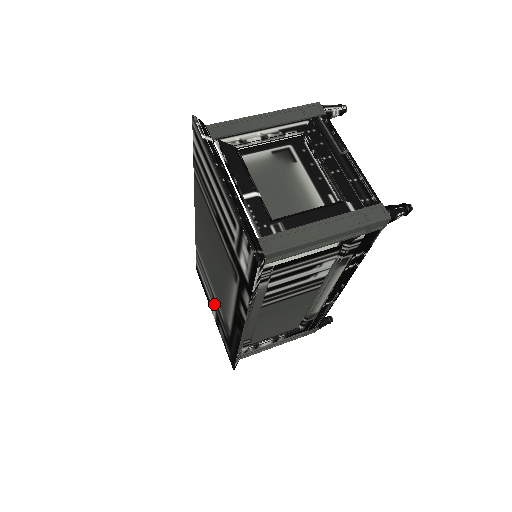
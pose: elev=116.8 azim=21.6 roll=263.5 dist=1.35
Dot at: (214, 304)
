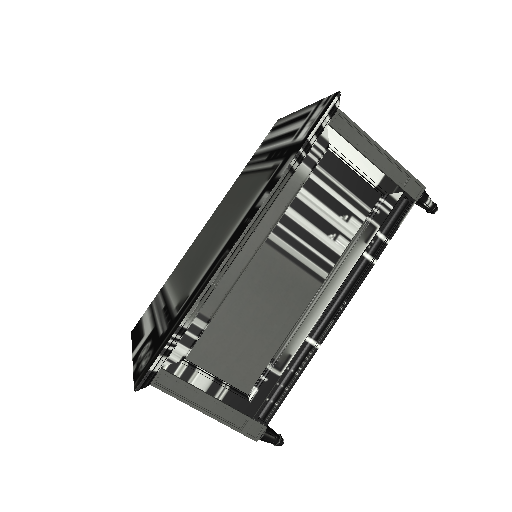
Dot at: (158, 317)
